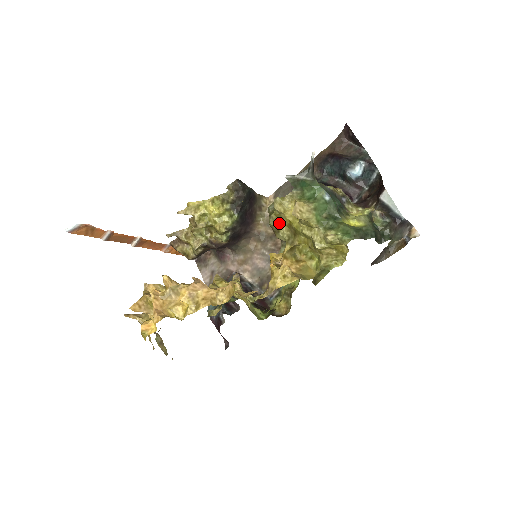
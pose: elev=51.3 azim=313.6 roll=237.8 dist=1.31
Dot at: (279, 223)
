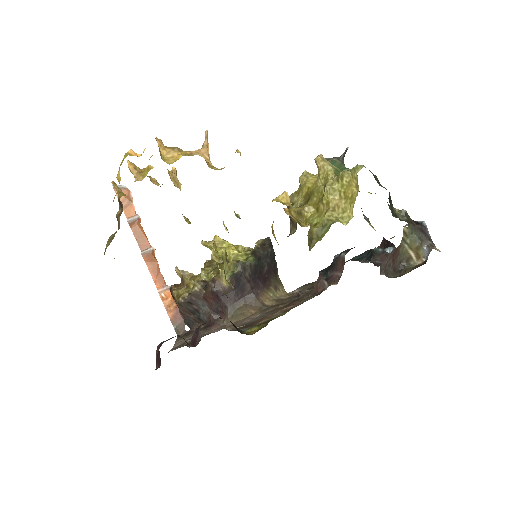
Dot at: (297, 198)
